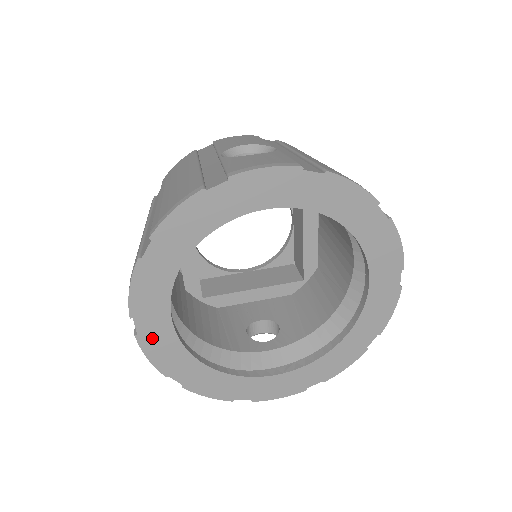
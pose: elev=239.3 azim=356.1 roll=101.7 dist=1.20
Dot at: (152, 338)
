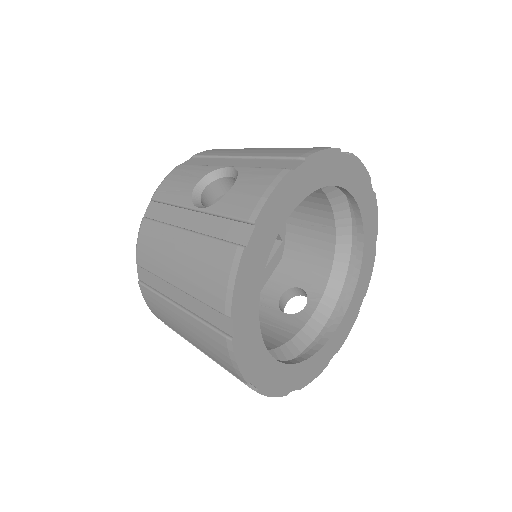
Dot at: (267, 381)
